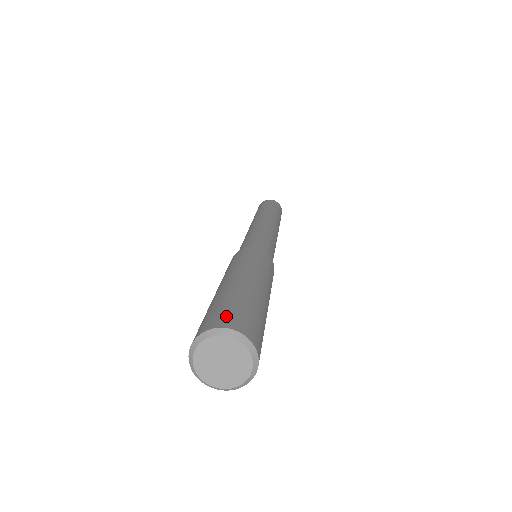
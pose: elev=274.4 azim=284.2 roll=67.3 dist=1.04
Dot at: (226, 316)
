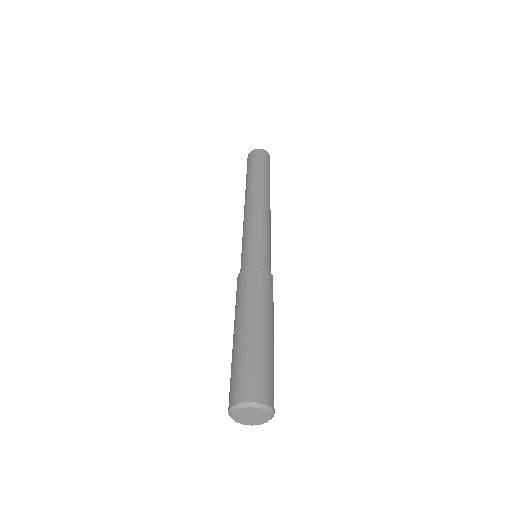
Dot at: (247, 386)
